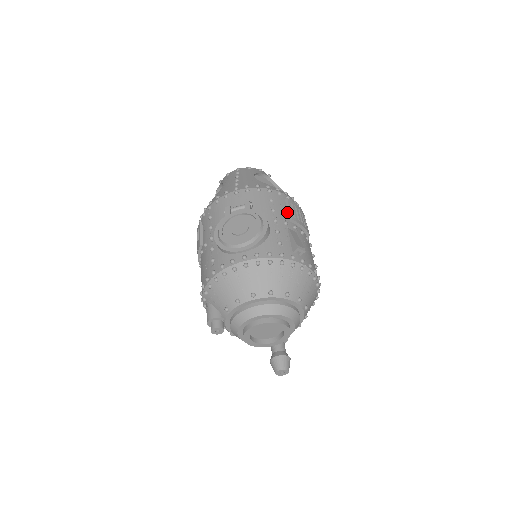
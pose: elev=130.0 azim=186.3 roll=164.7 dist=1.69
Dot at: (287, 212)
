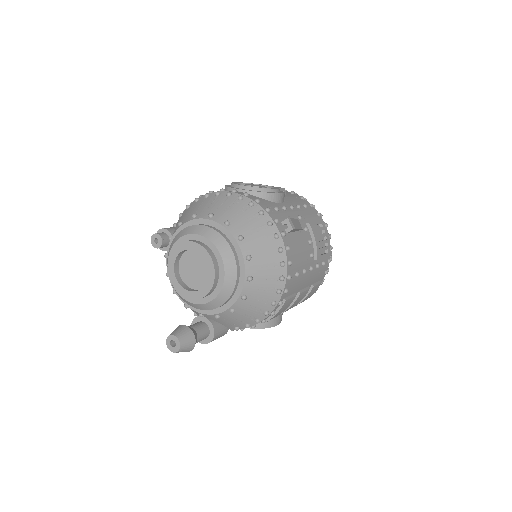
Dot at: occluded
